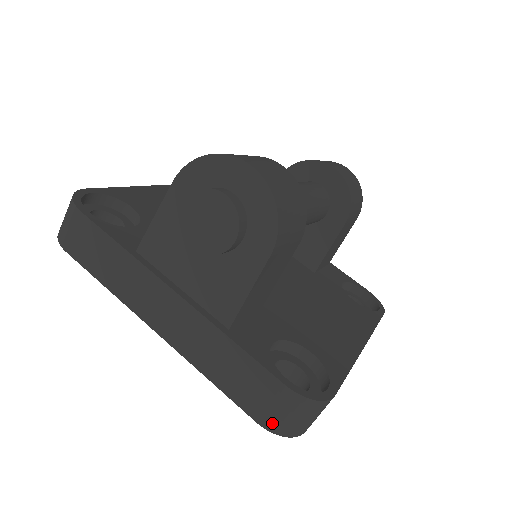
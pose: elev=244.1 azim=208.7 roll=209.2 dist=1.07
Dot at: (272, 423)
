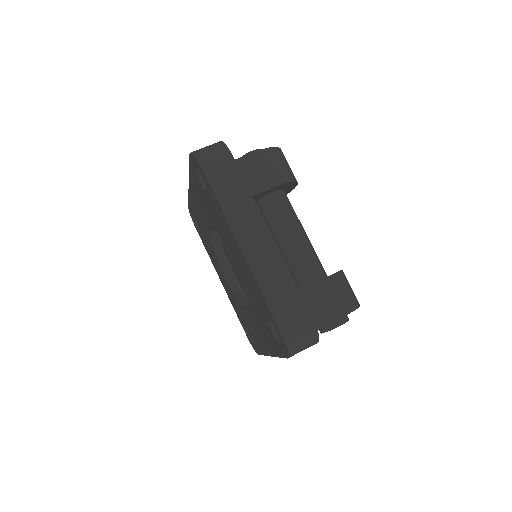
Dot at: occluded
